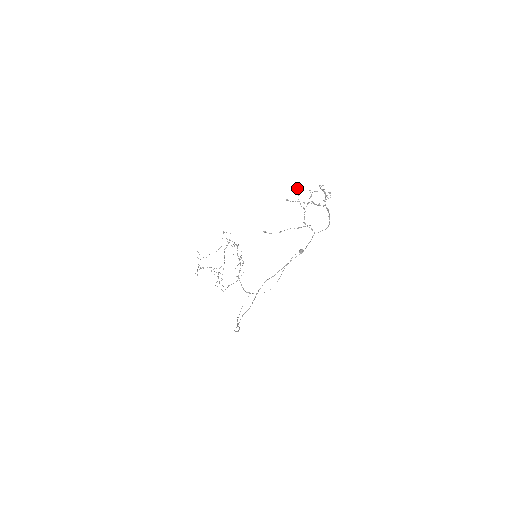
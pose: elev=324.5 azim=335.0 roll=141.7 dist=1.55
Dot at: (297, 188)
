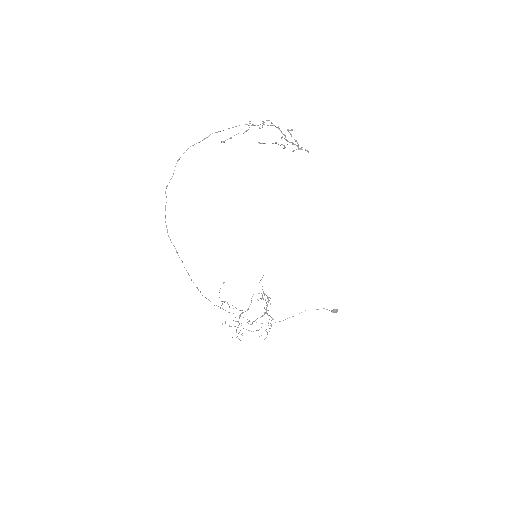
Dot at: (263, 124)
